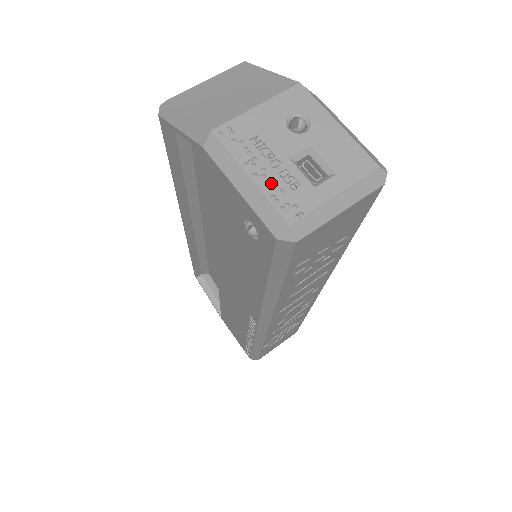
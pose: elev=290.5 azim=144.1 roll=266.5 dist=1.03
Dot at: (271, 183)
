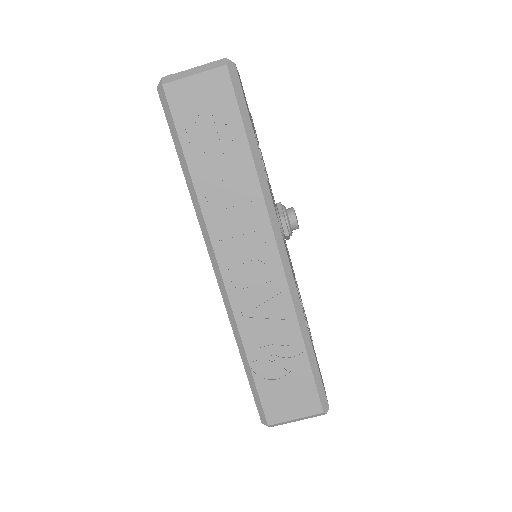
Dot at: occluded
